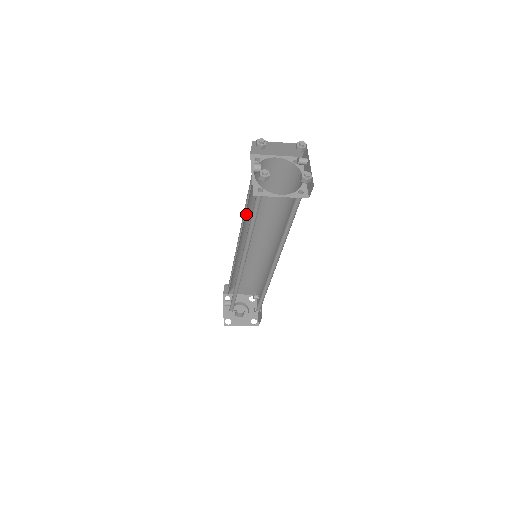
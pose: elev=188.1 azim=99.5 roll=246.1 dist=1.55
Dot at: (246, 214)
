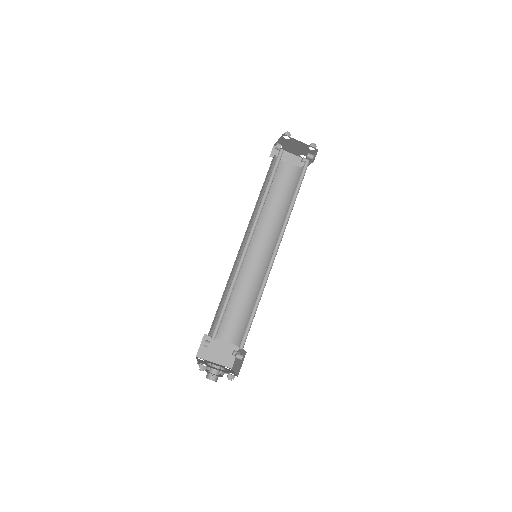
Dot at: (257, 207)
